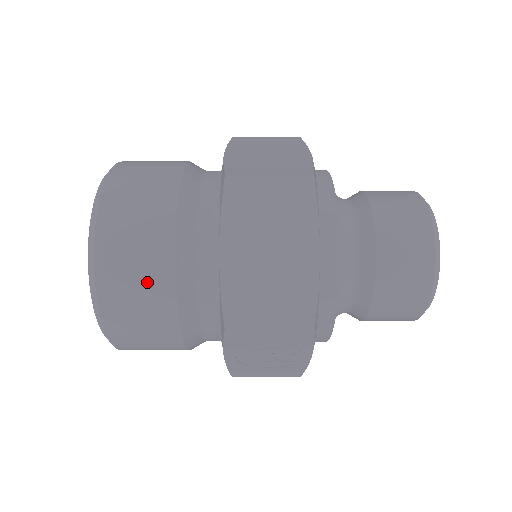
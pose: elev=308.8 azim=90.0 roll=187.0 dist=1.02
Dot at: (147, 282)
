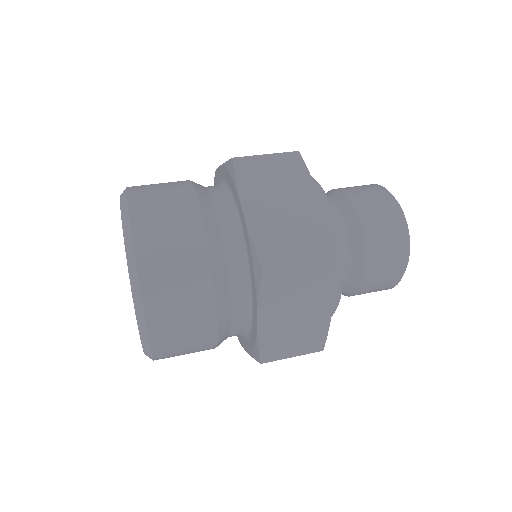
Dot at: (194, 340)
